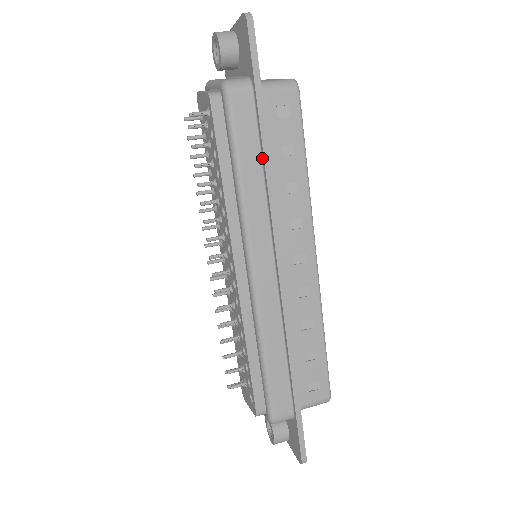
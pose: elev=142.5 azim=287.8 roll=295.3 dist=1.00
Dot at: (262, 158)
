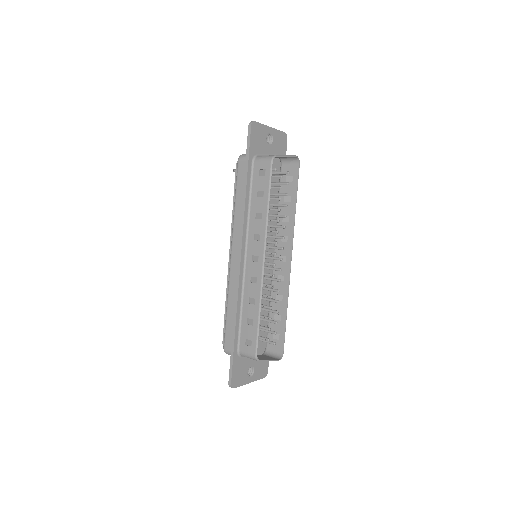
Dot at: (245, 196)
